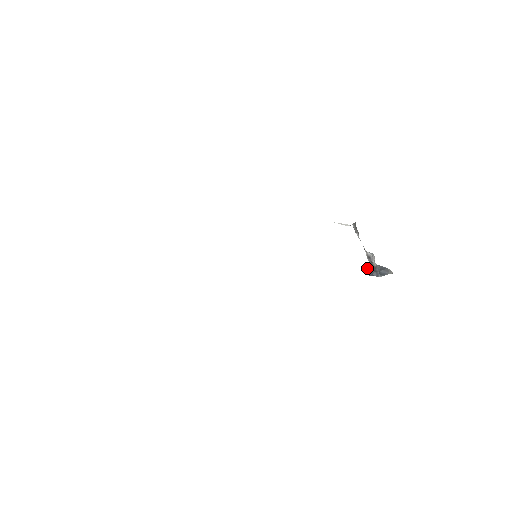
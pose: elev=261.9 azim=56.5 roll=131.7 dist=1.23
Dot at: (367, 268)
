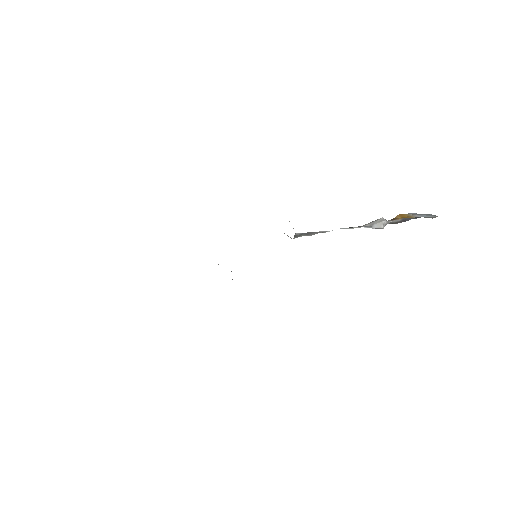
Dot at: occluded
